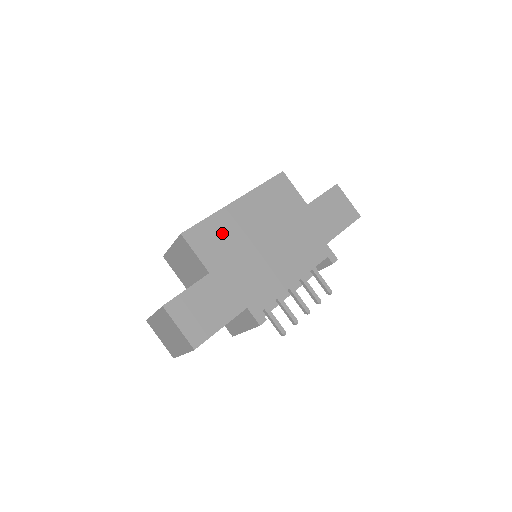
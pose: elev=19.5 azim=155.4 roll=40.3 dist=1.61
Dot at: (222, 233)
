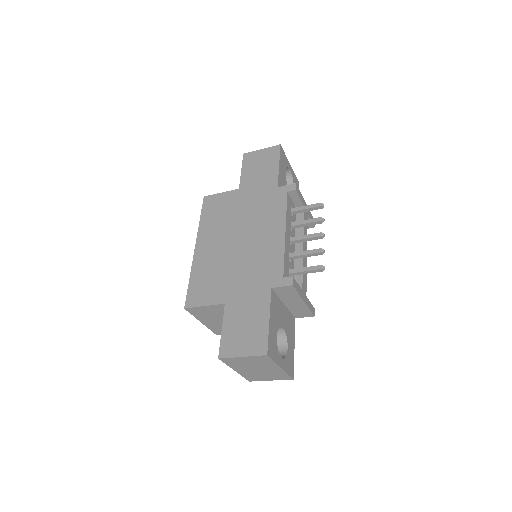
Dot at: (207, 274)
